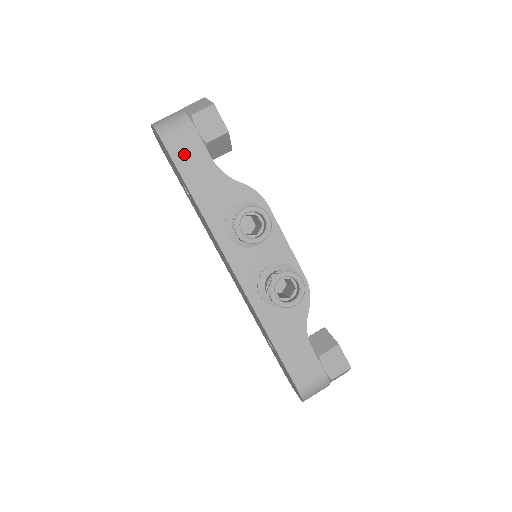
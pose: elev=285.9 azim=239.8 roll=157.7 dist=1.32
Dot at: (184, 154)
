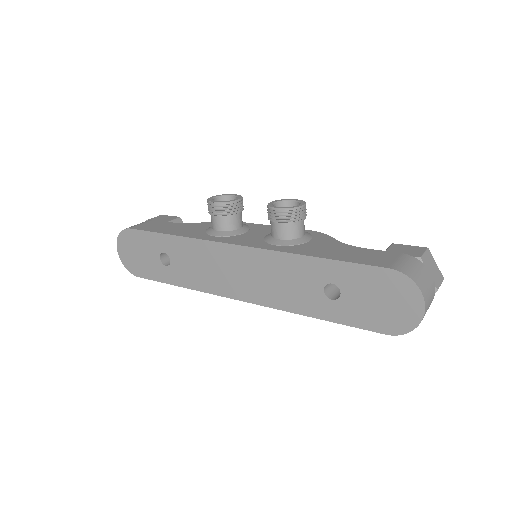
Dot at: (149, 227)
